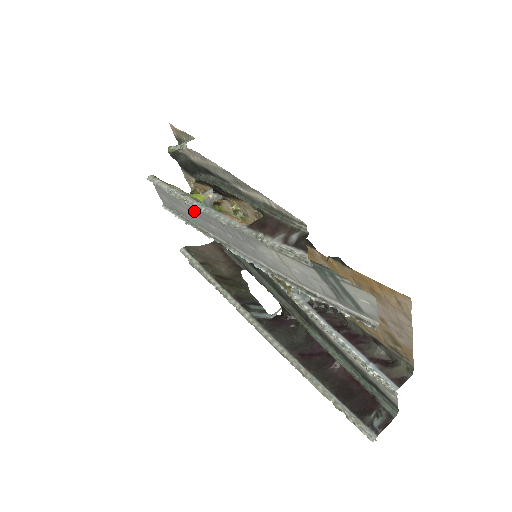
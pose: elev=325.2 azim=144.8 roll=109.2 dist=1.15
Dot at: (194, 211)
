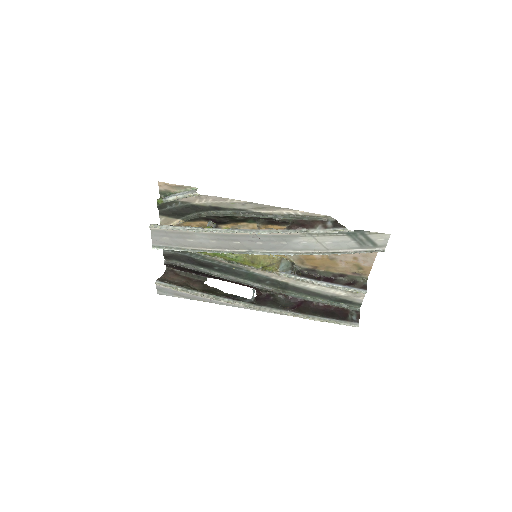
Dot at: (215, 237)
